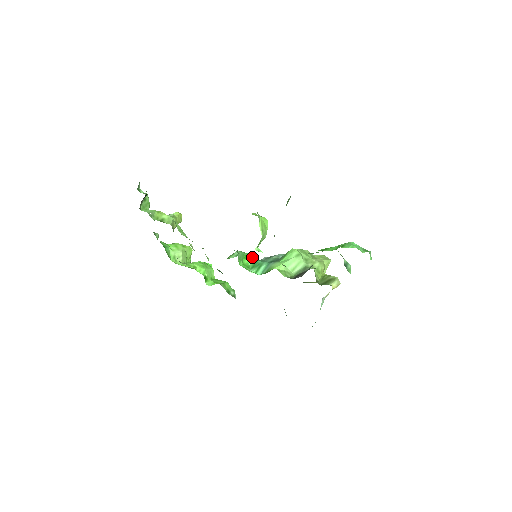
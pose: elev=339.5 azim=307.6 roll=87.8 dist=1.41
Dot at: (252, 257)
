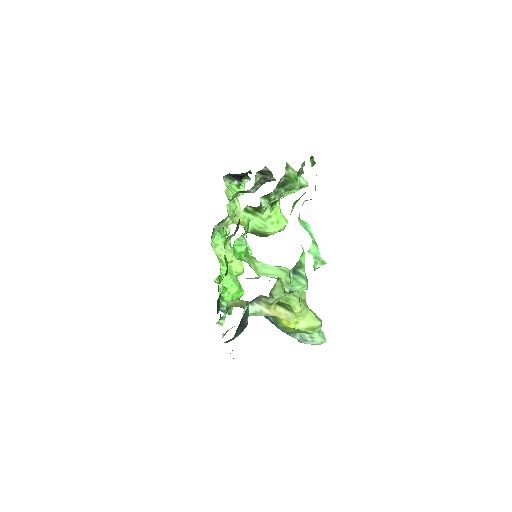
Dot at: occluded
